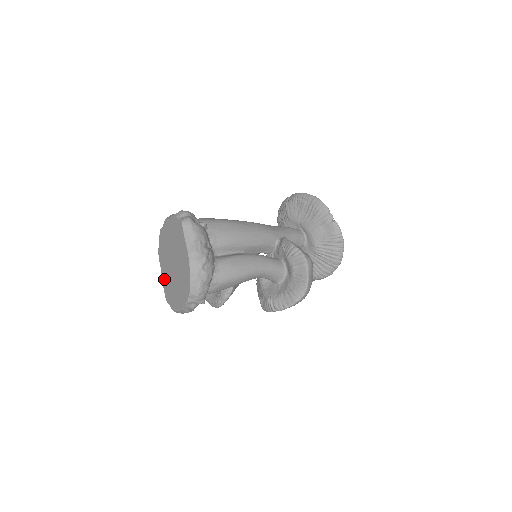
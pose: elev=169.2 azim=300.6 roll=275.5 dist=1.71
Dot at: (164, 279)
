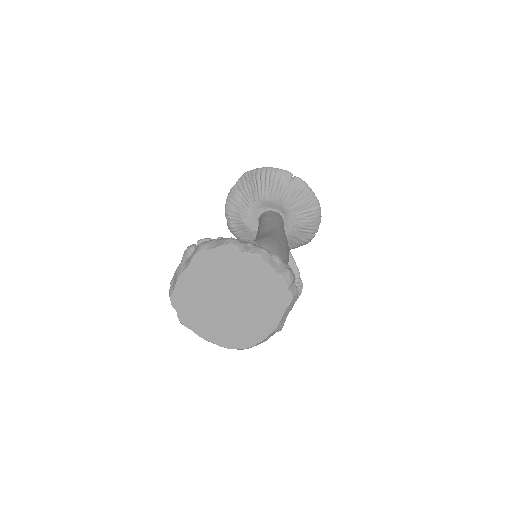
Dot at: (187, 285)
